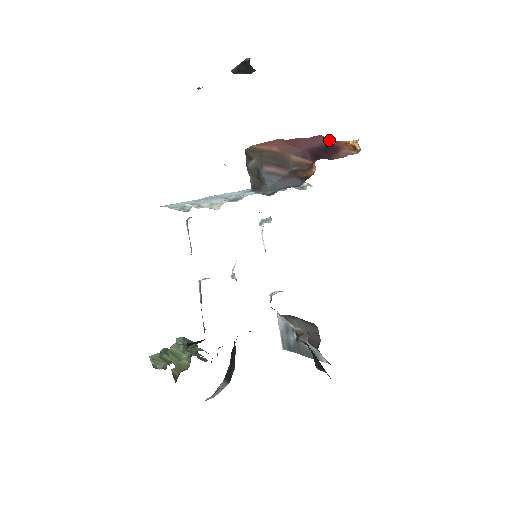
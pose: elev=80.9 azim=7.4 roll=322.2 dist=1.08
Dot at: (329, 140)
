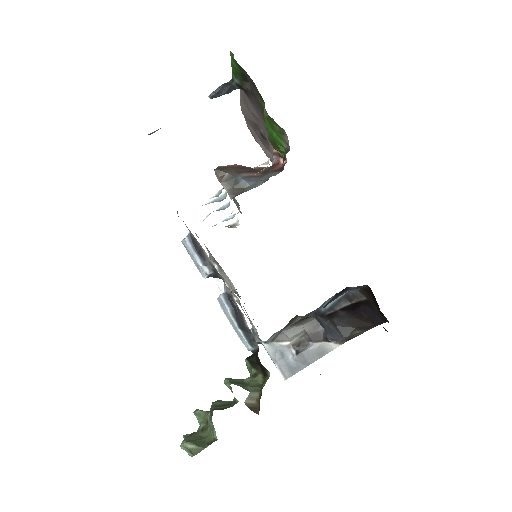
Dot at: occluded
